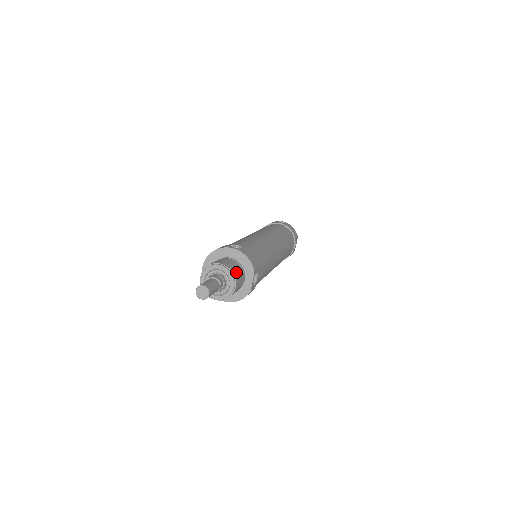
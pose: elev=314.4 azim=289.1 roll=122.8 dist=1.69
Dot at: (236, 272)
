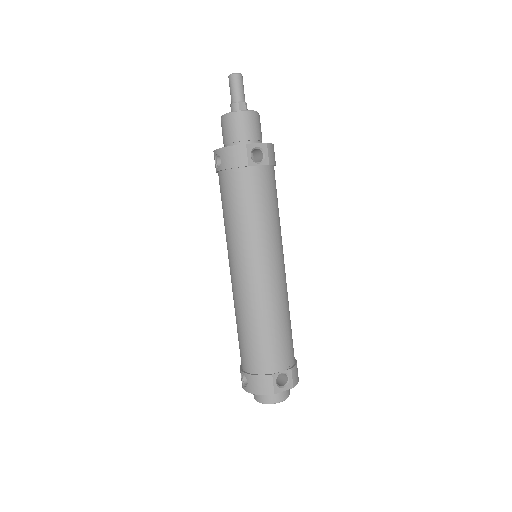
Dot at: (259, 122)
